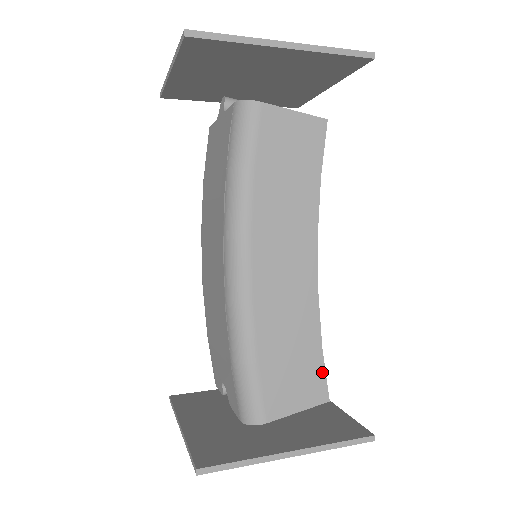
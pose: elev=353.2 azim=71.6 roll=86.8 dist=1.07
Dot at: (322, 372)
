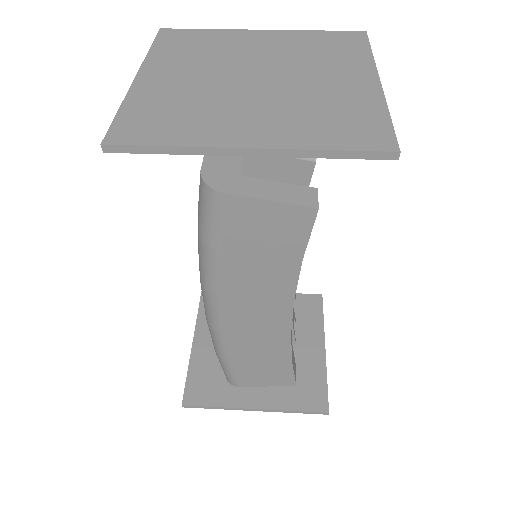
Dot at: (291, 372)
